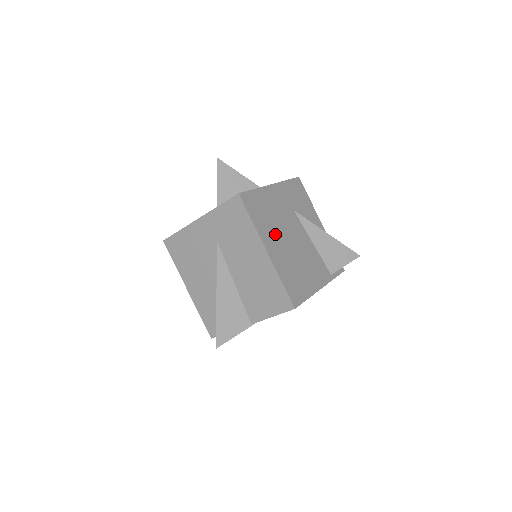
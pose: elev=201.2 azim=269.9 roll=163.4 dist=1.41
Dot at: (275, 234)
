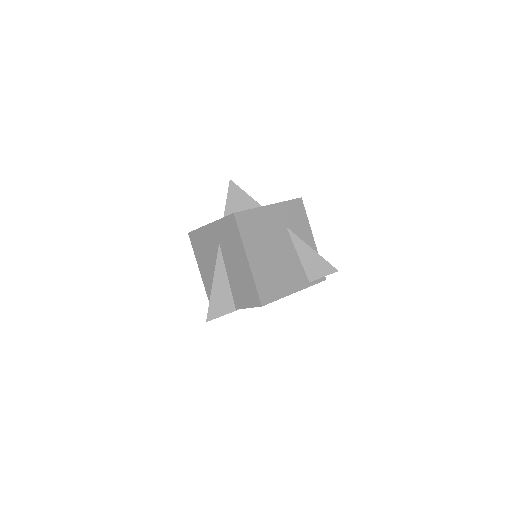
Dot at: (260, 246)
